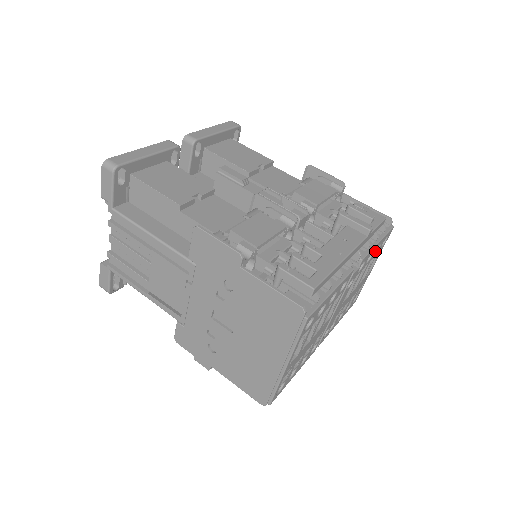
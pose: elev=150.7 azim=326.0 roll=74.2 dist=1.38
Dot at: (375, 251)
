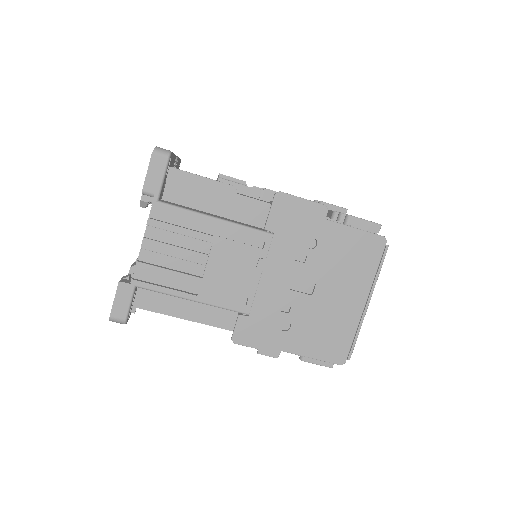
Dot at: occluded
